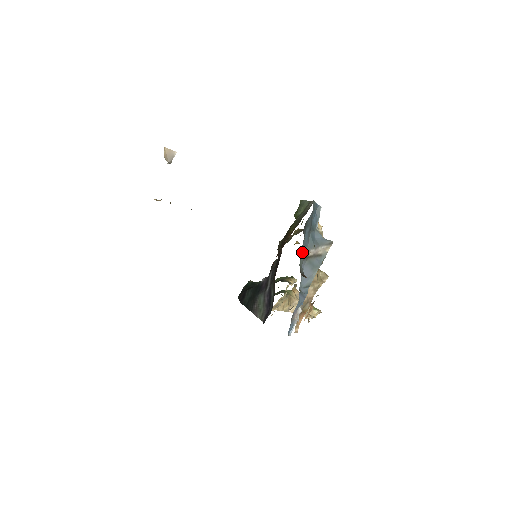
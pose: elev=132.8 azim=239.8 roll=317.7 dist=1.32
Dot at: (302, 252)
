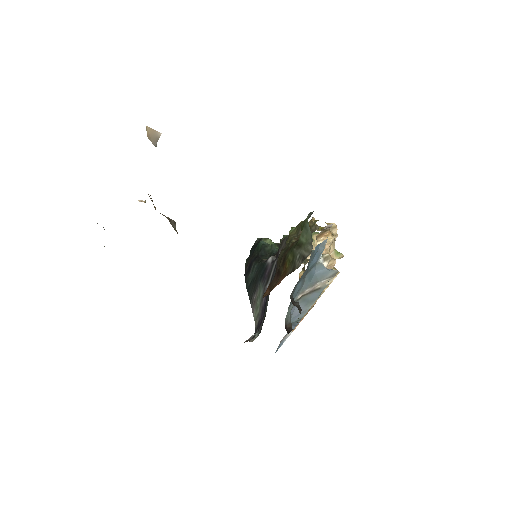
Dot at: (291, 303)
